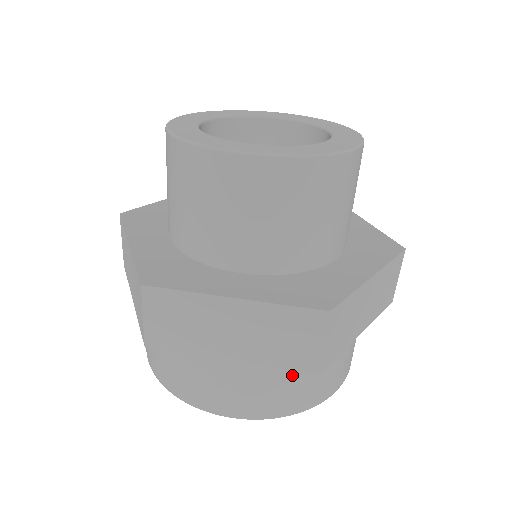
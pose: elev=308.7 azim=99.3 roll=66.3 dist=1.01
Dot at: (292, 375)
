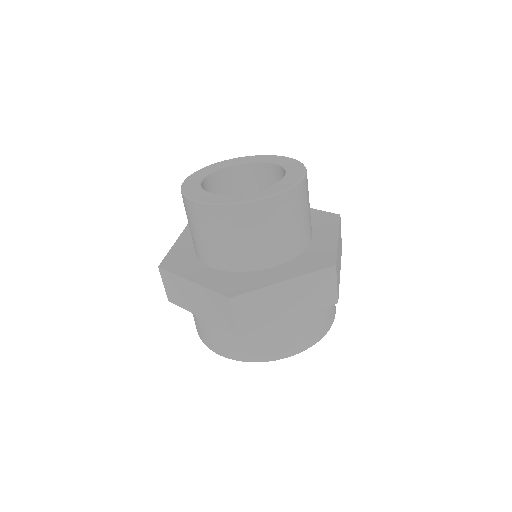
Dot at: (241, 335)
